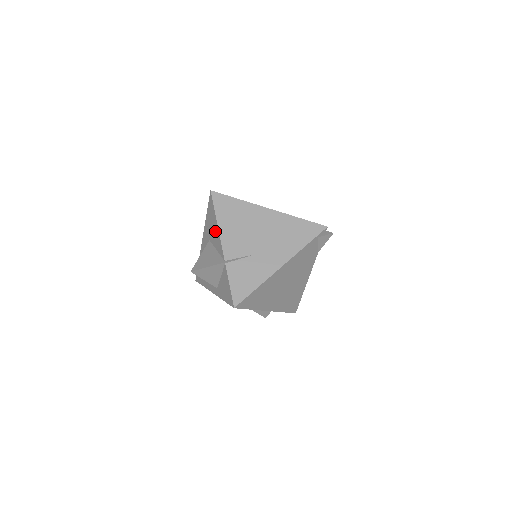
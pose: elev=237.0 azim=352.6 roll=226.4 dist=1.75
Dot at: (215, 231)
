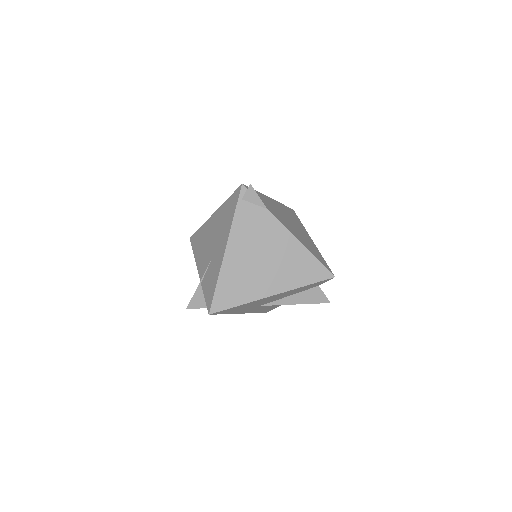
Dot at: occluded
